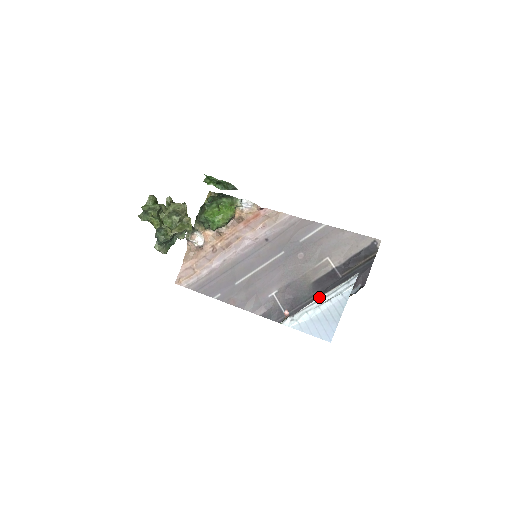
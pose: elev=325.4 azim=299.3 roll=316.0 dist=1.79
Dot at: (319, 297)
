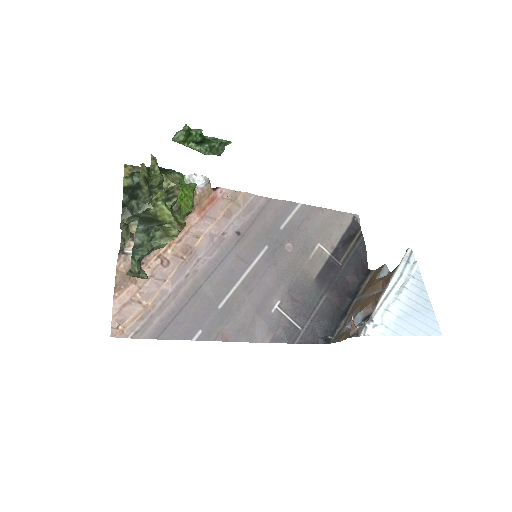
Dot at: (332, 294)
